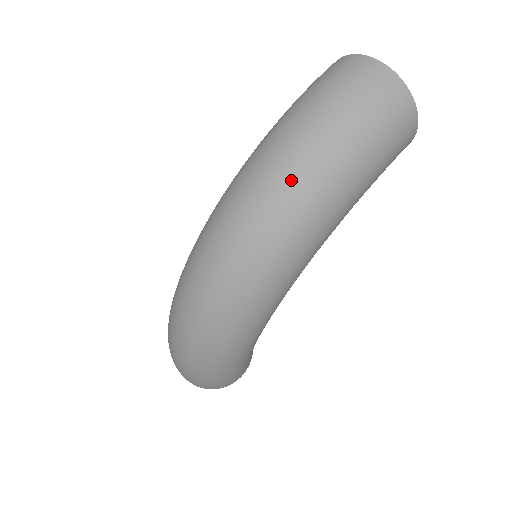
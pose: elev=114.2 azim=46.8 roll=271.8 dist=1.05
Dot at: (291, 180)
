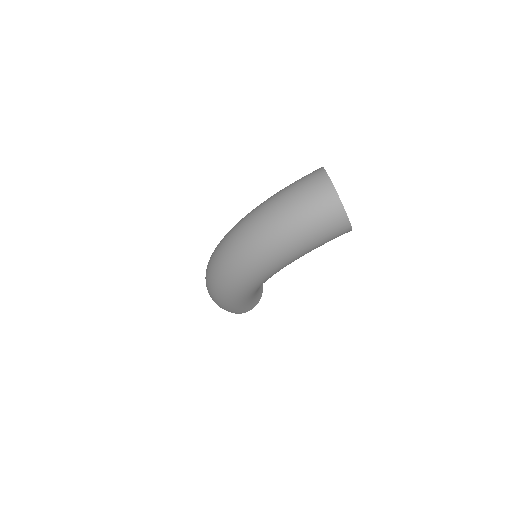
Dot at: (261, 235)
